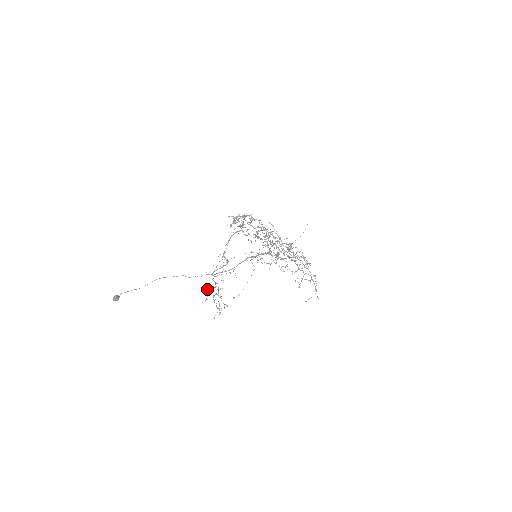
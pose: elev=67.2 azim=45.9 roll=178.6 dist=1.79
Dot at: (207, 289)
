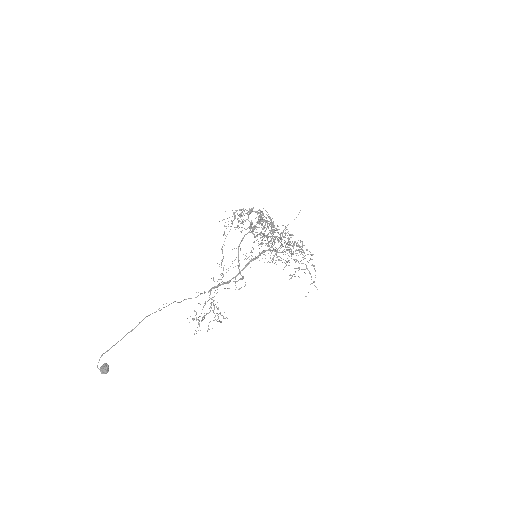
Dot at: occluded
